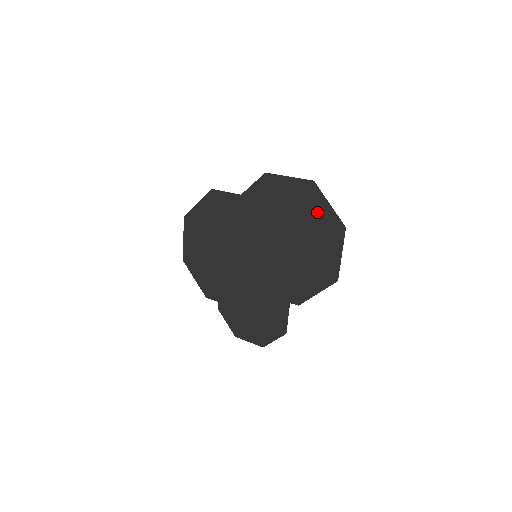
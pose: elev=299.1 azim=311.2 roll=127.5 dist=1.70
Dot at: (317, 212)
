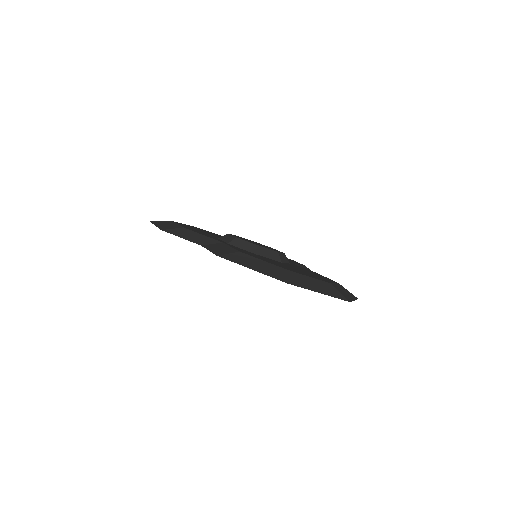
Dot at: occluded
